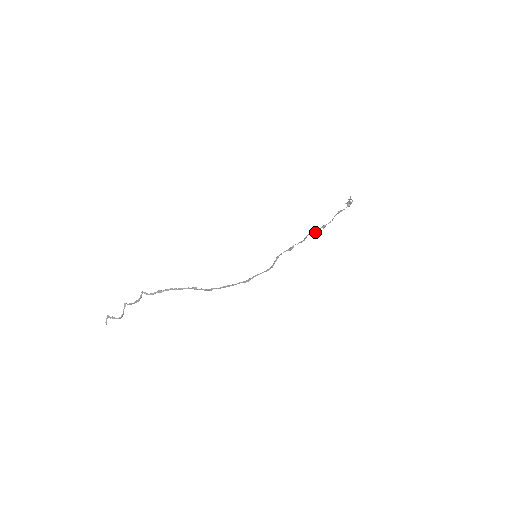
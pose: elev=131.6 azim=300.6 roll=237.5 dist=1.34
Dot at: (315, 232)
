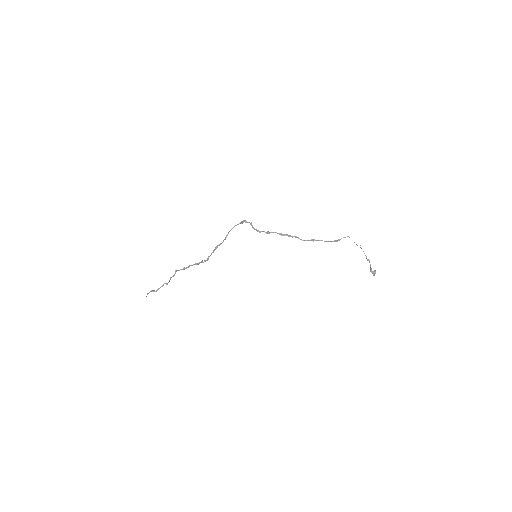
Dot at: (303, 240)
